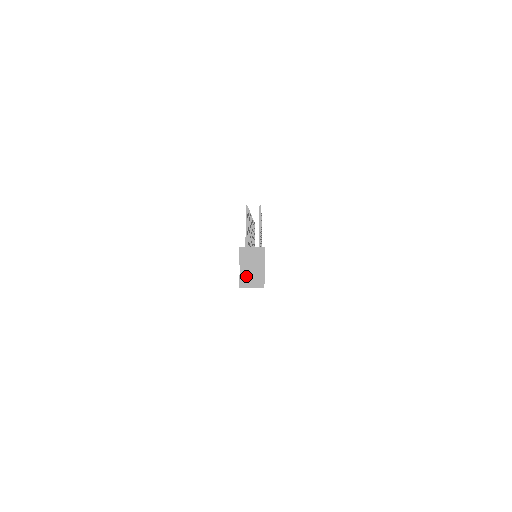
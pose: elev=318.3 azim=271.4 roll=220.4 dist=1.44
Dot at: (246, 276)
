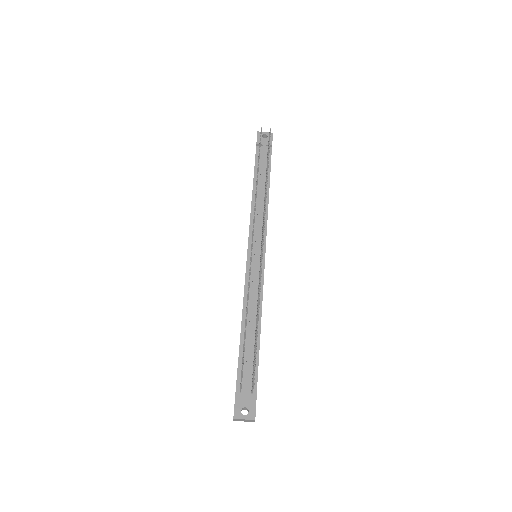
Dot at: occluded
